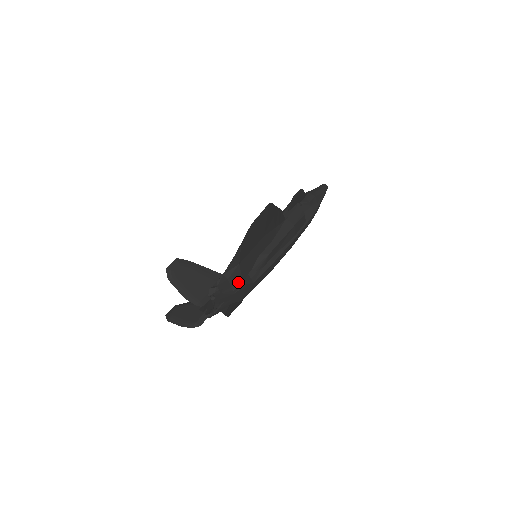
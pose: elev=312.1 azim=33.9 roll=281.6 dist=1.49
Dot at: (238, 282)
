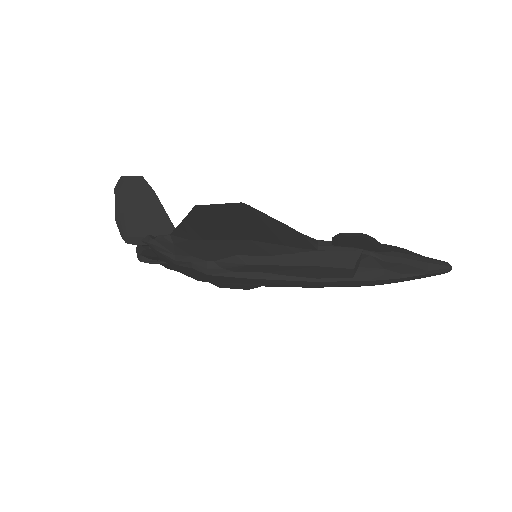
Dot at: (185, 257)
